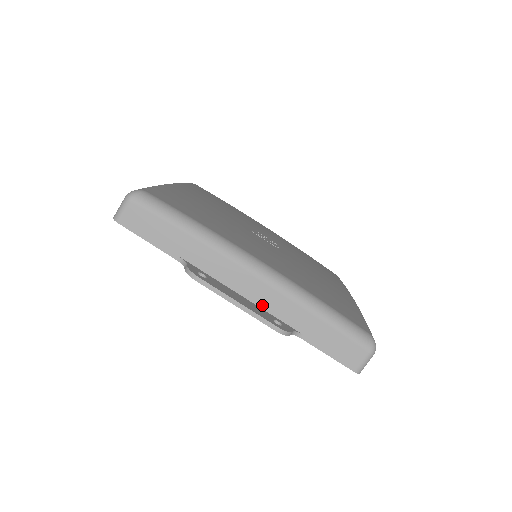
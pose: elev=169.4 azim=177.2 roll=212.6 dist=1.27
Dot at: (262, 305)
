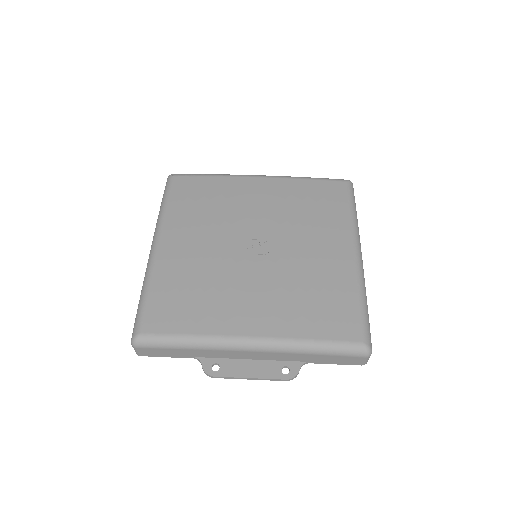
Dot at: (269, 359)
